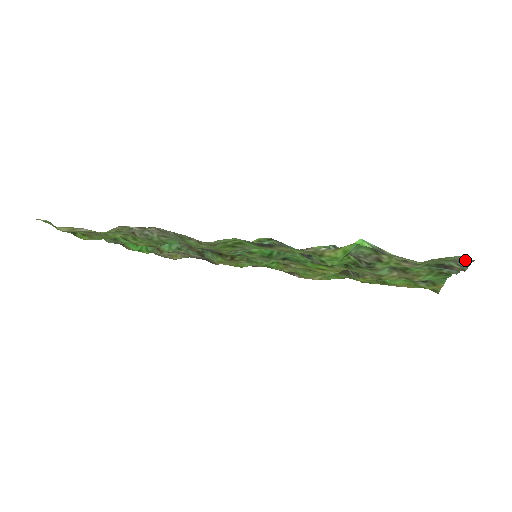
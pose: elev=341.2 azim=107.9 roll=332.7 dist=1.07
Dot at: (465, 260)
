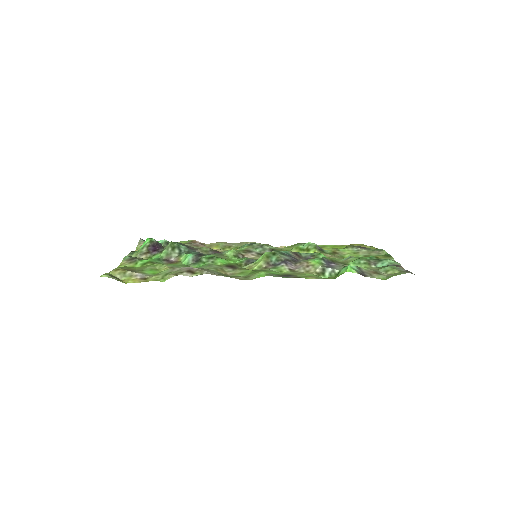
Dot at: (409, 272)
